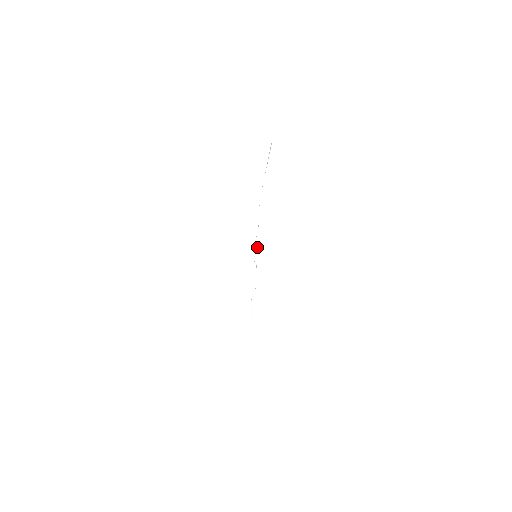
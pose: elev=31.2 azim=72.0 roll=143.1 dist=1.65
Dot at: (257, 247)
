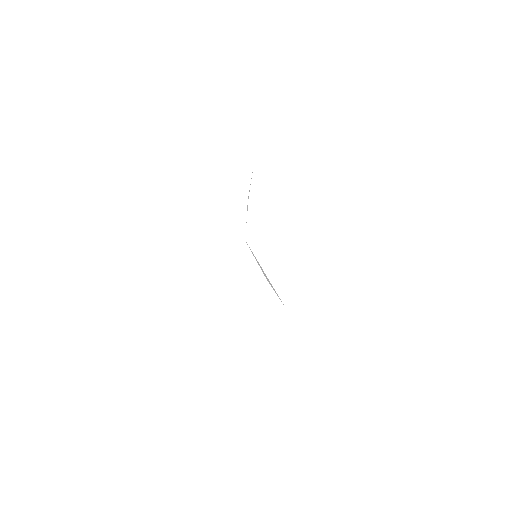
Dot at: occluded
